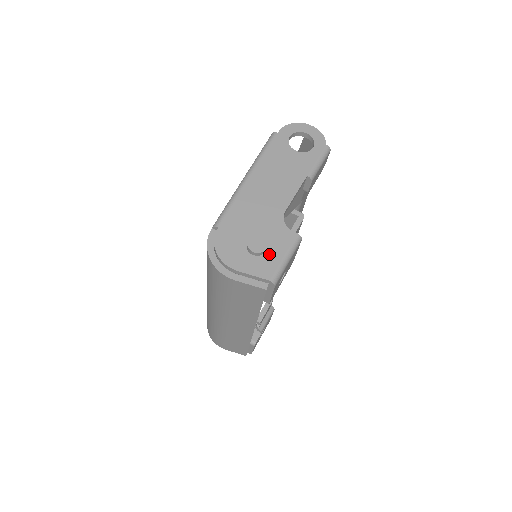
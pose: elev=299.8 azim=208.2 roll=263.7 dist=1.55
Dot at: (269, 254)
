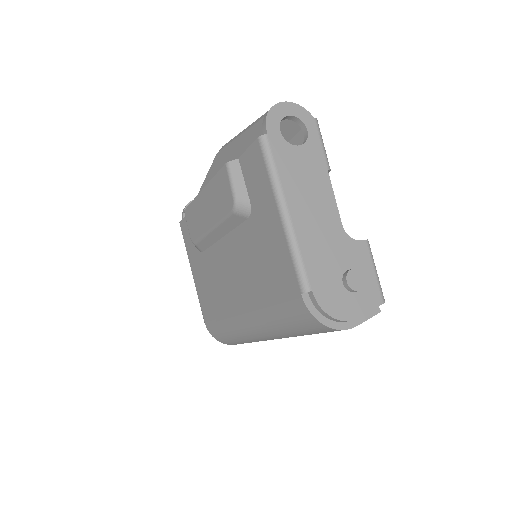
Dot at: (365, 280)
